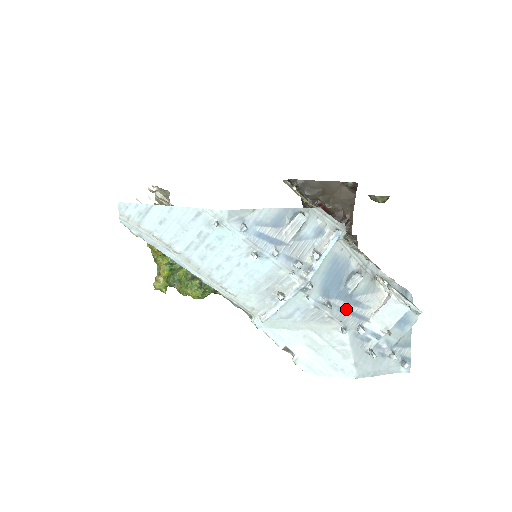
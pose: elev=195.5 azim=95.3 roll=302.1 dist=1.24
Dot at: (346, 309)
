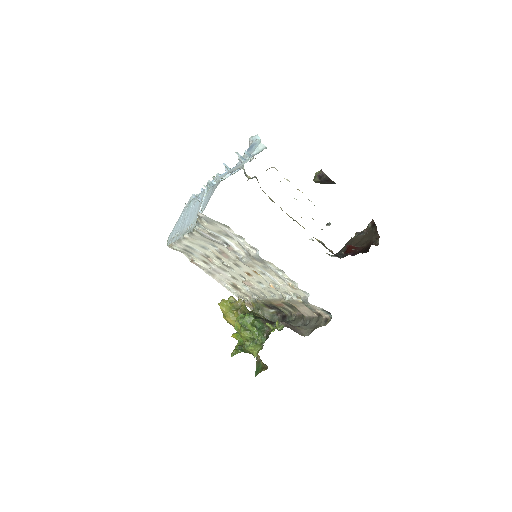
Dot at: occluded
